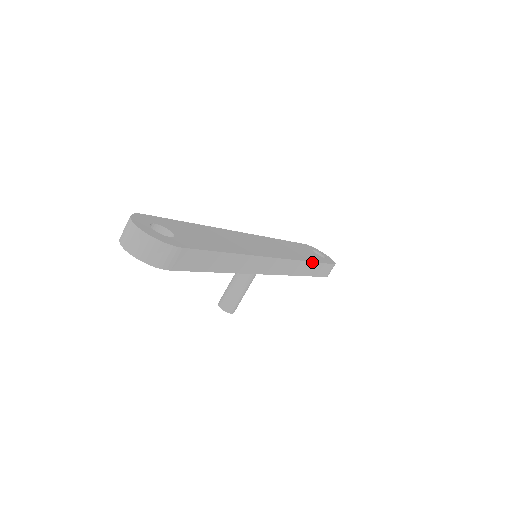
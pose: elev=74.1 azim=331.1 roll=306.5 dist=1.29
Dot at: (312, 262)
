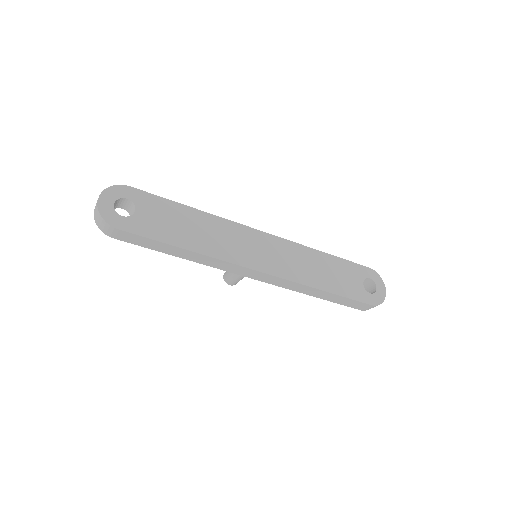
Dot at: (324, 291)
